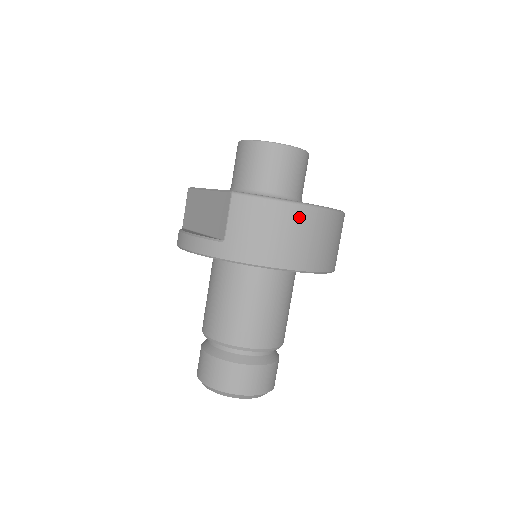
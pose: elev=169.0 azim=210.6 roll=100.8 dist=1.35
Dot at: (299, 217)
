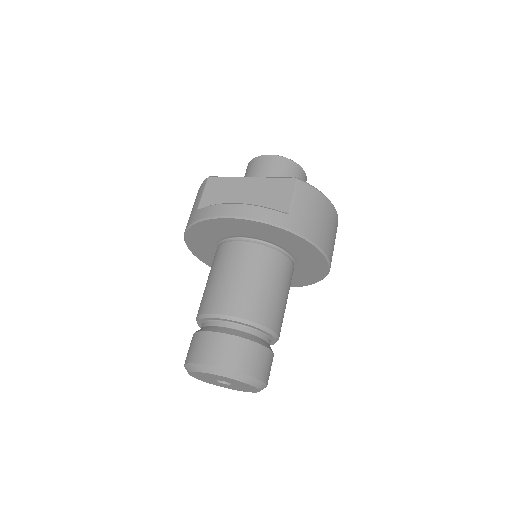
Dot at: (334, 217)
